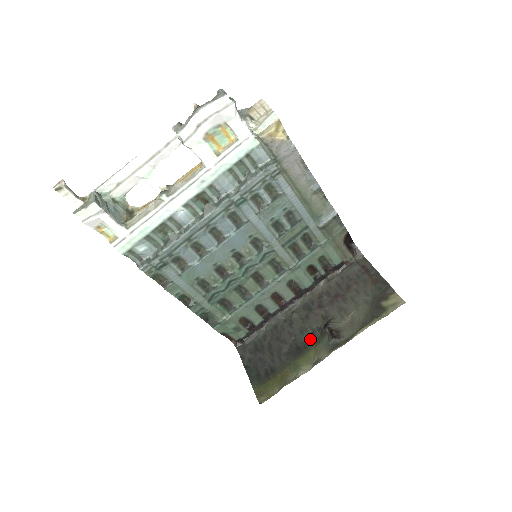
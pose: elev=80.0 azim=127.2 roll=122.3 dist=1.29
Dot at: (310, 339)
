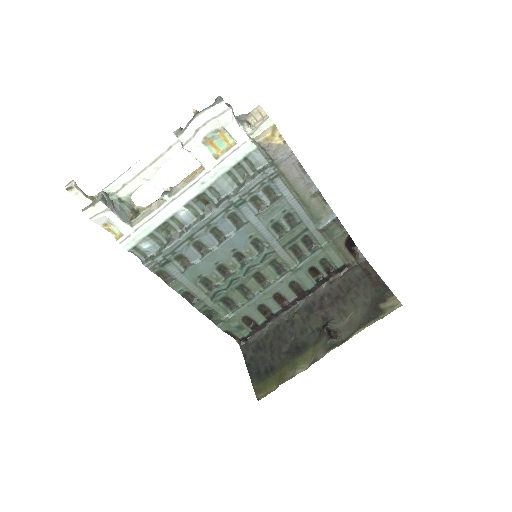
Dot at: (309, 339)
